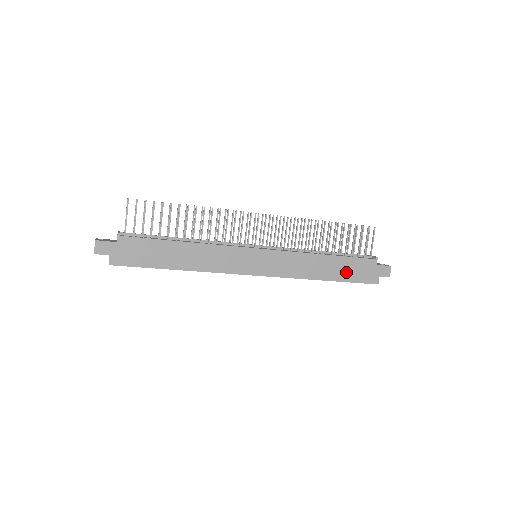
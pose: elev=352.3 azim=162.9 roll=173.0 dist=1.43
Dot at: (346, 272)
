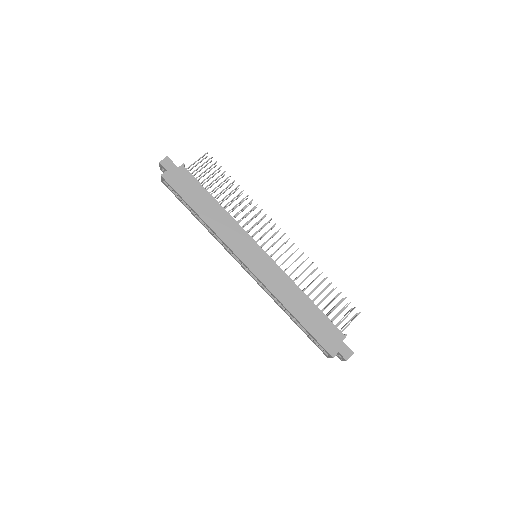
Dot at: (314, 323)
